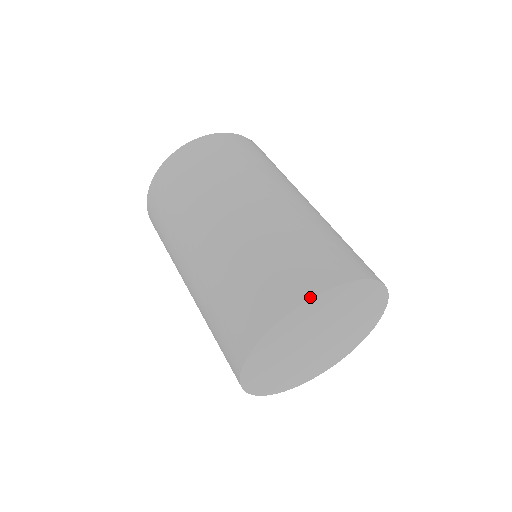
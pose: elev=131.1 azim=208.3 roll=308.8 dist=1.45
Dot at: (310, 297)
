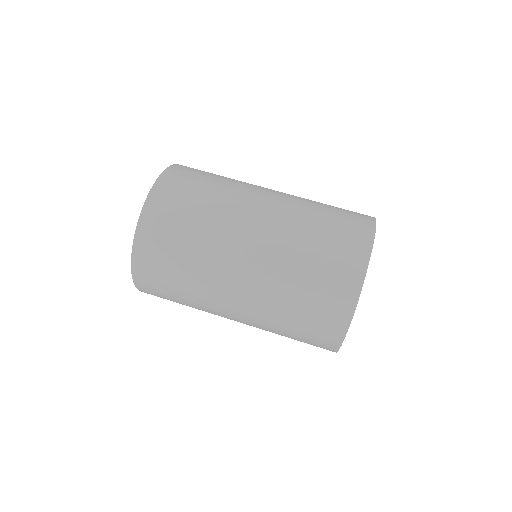
Dot at: (353, 312)
